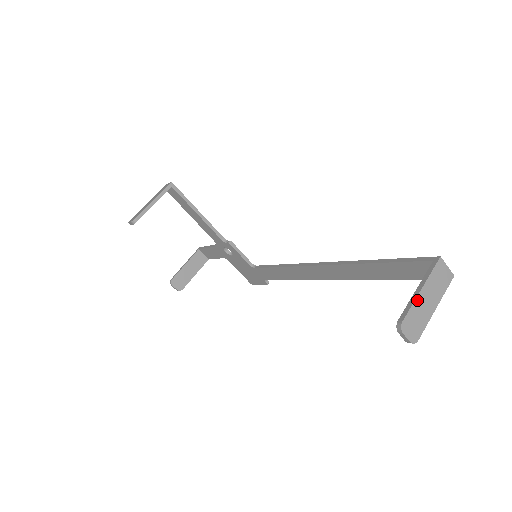
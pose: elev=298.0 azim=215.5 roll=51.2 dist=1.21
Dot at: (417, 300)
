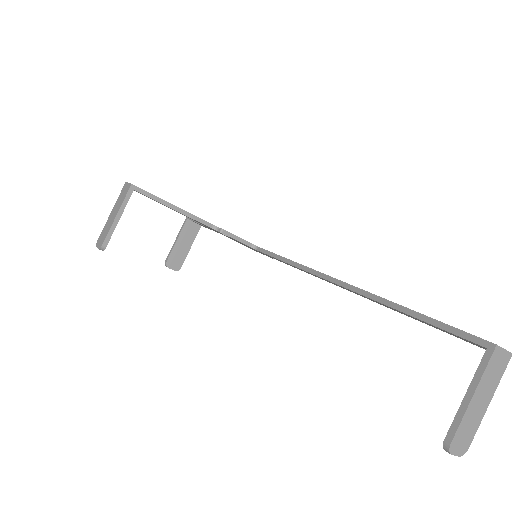
Dot at: (467, 411)
